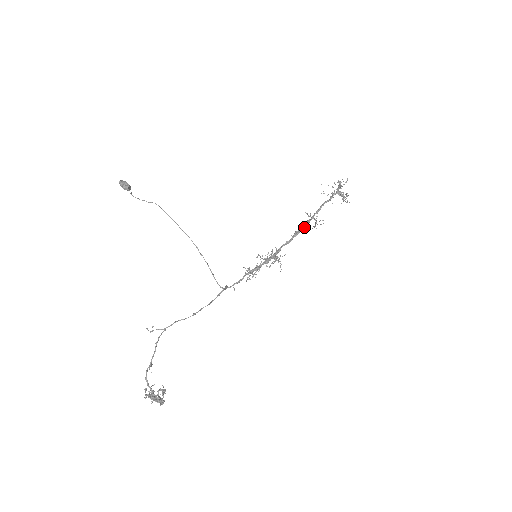
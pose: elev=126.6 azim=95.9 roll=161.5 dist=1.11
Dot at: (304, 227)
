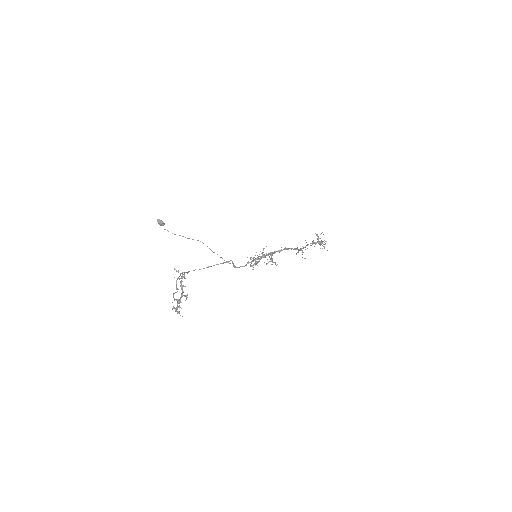
Dot at: occluded
